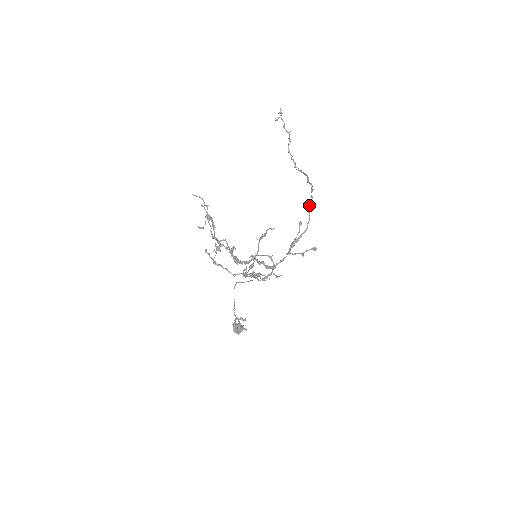
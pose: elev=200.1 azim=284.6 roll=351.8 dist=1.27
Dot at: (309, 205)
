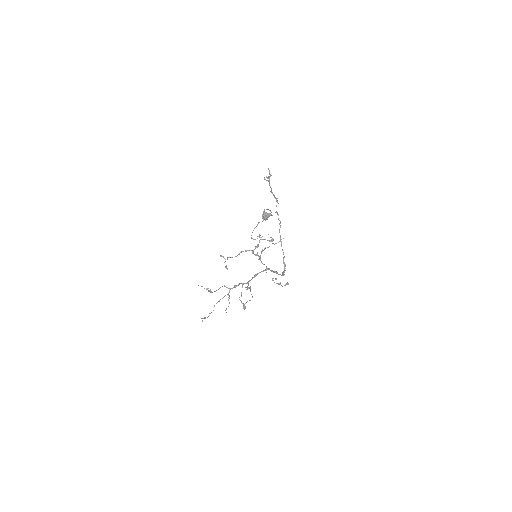
Dot at: (283, 272)
